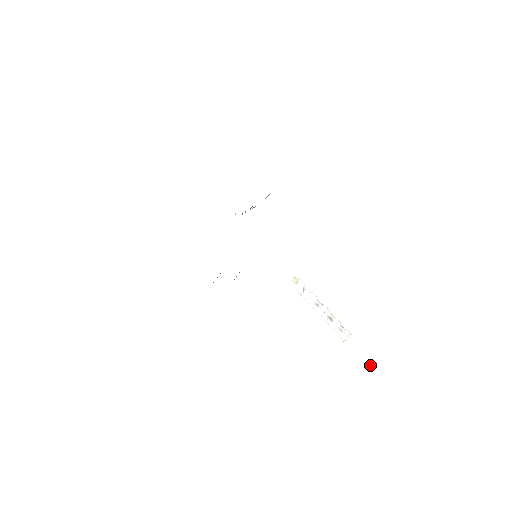
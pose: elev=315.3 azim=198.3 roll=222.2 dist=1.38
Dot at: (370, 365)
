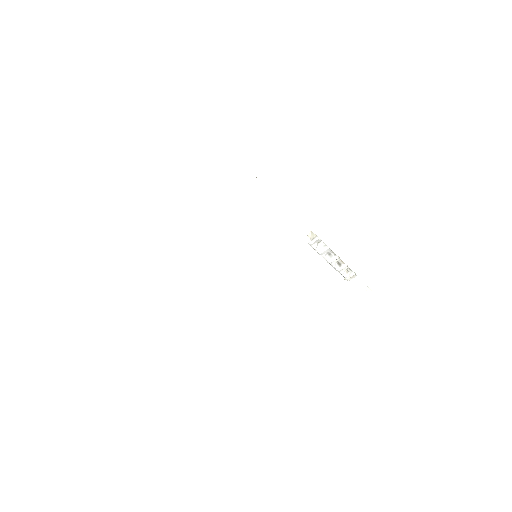
Dot at: (366, 292)
